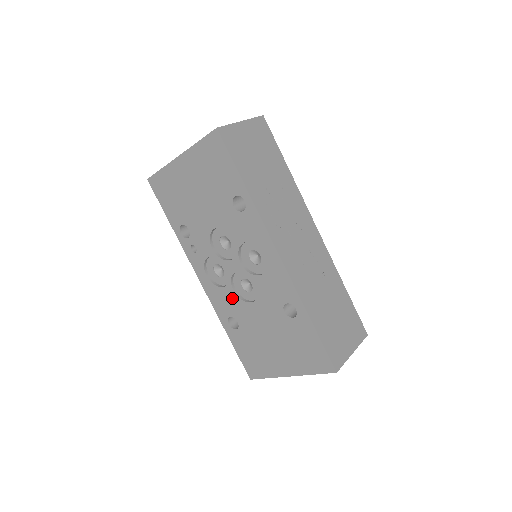
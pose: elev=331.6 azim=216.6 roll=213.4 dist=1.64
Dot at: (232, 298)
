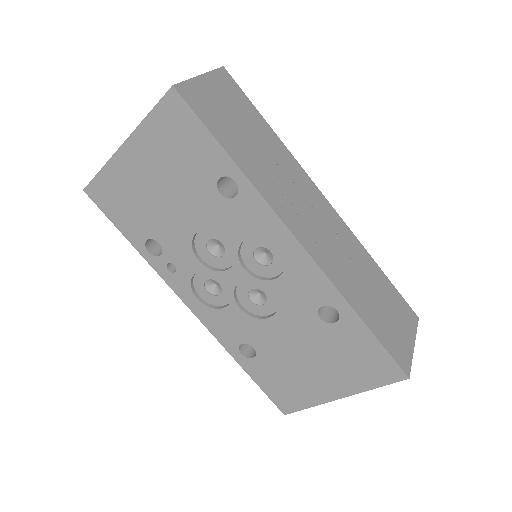
Dot at: (240, 319)
